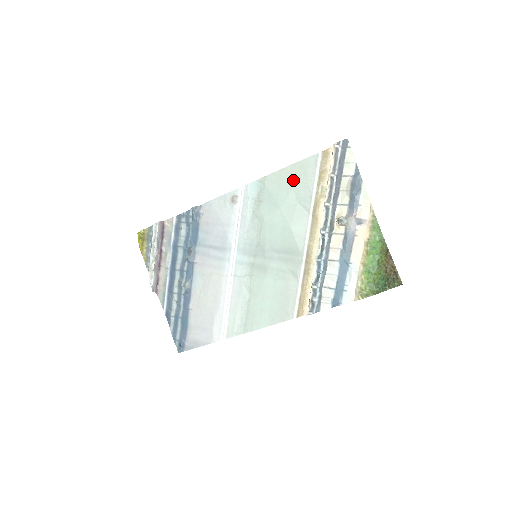
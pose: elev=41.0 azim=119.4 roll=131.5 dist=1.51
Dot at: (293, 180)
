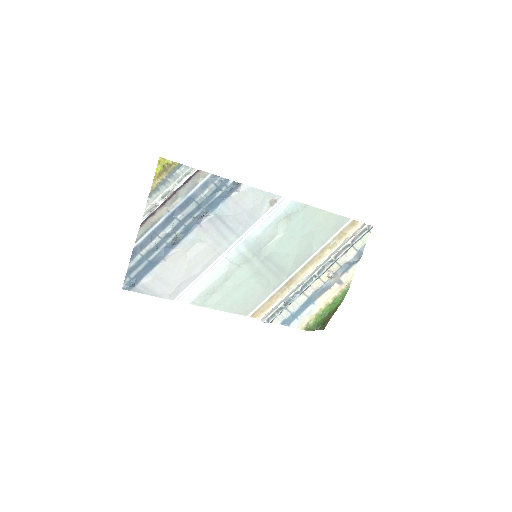
Dot at: (323, 223)
